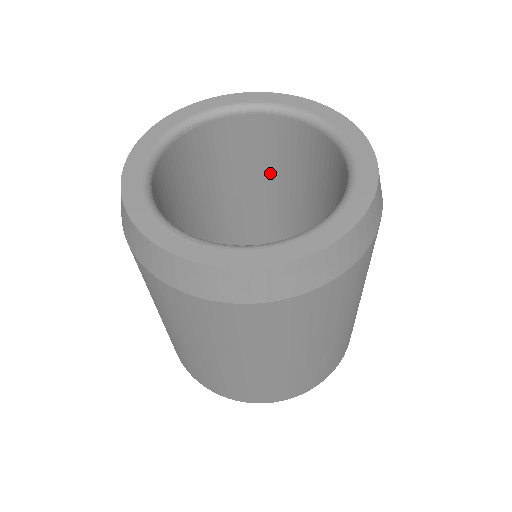
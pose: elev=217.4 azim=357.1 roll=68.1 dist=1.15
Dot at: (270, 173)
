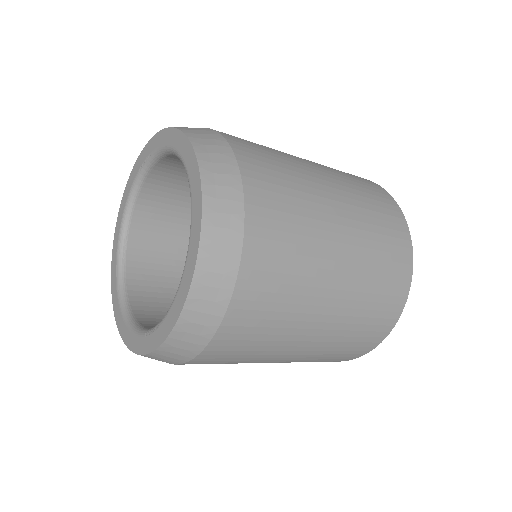
Dot at: occluded
